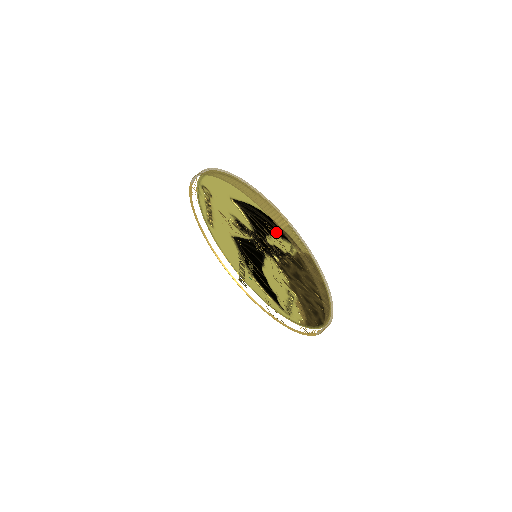
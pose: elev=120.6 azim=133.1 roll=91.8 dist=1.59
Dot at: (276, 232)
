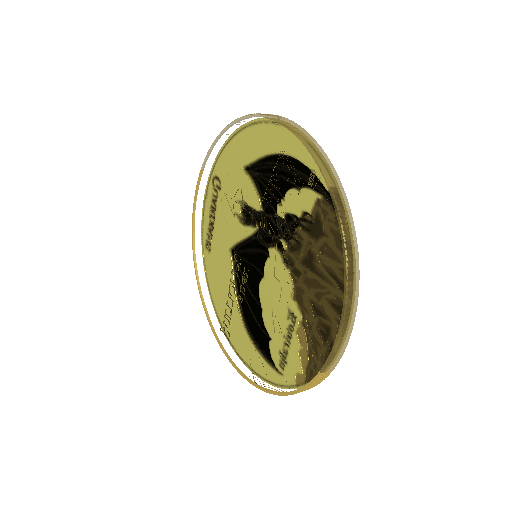
Dot at: (293, 183)
